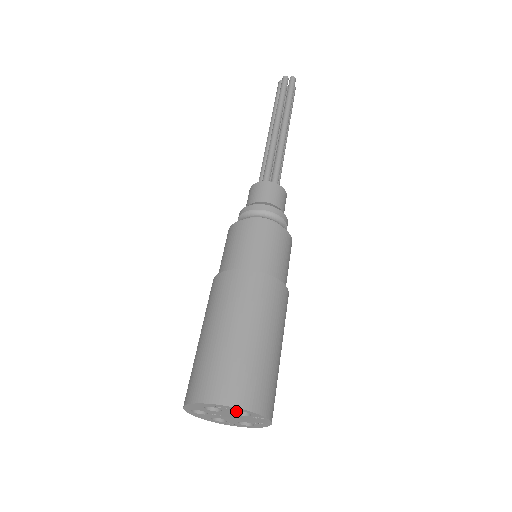
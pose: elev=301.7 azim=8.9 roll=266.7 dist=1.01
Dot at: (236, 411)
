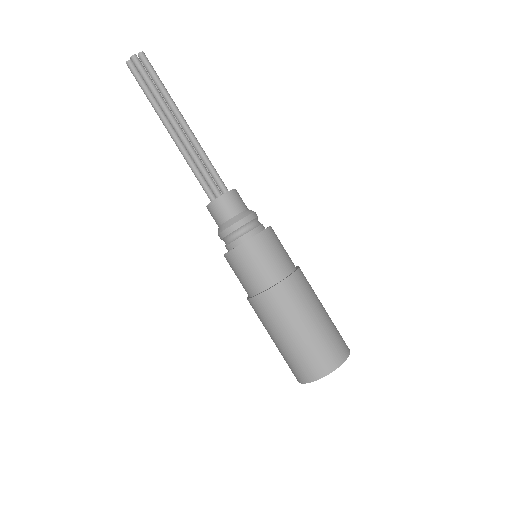
Dot at: occluded
